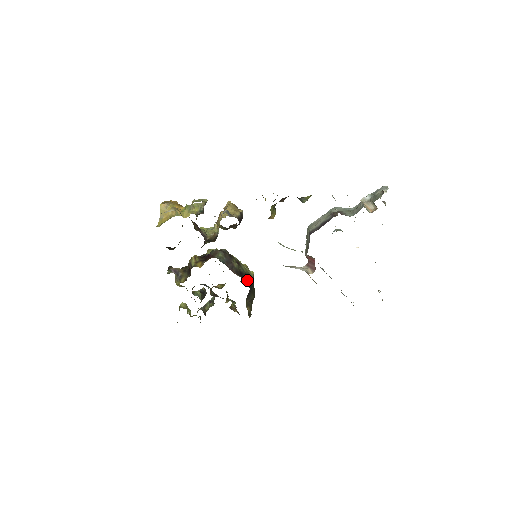
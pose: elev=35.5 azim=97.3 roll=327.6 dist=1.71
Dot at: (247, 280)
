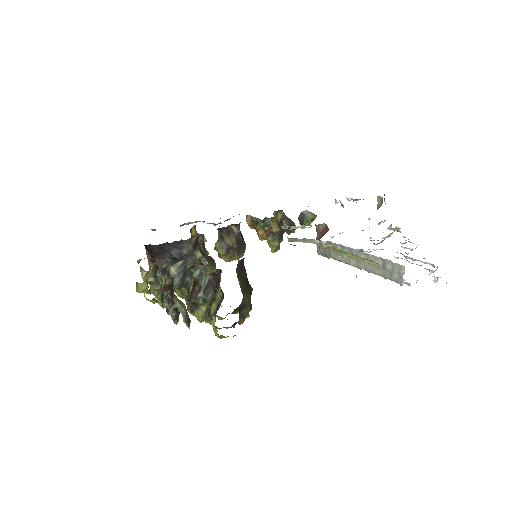
Dot at: occluded
